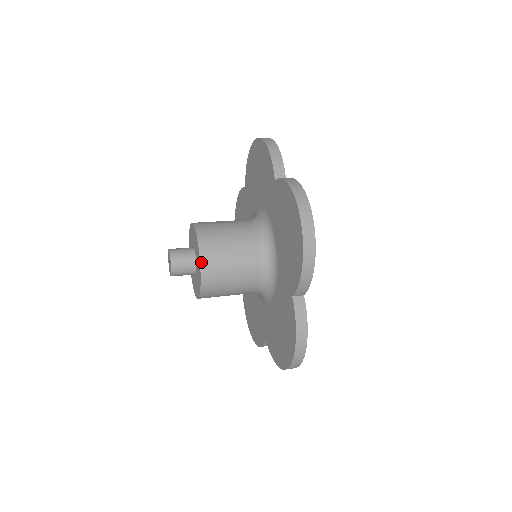
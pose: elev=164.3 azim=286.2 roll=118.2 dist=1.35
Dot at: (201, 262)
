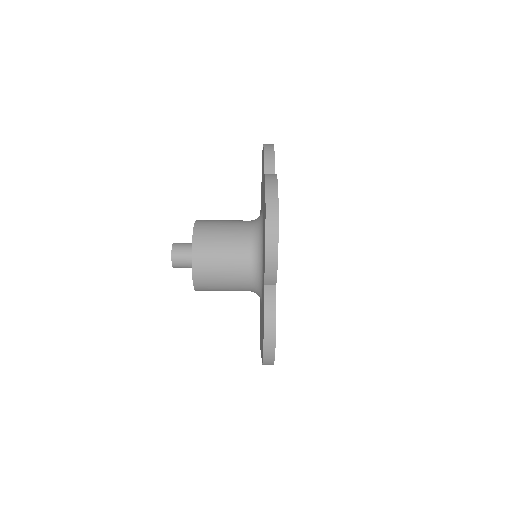
Dot at: (193, 252)
